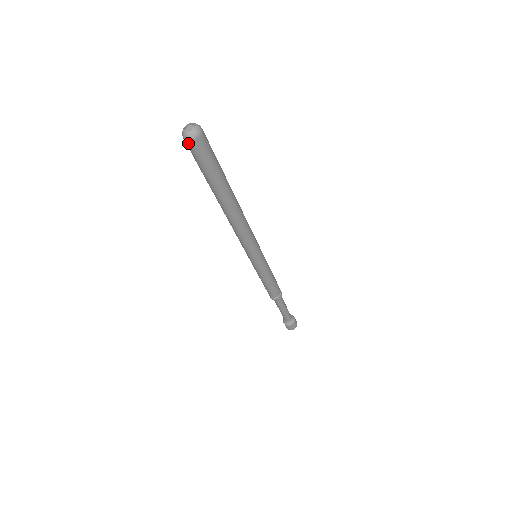
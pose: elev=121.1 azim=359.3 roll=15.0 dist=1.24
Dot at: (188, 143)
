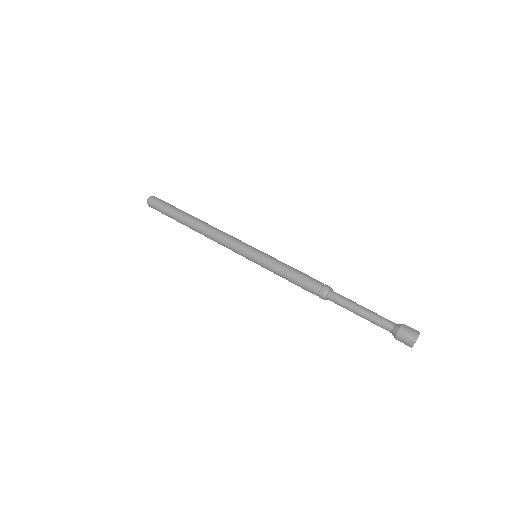
Dot at: (149, 205)
